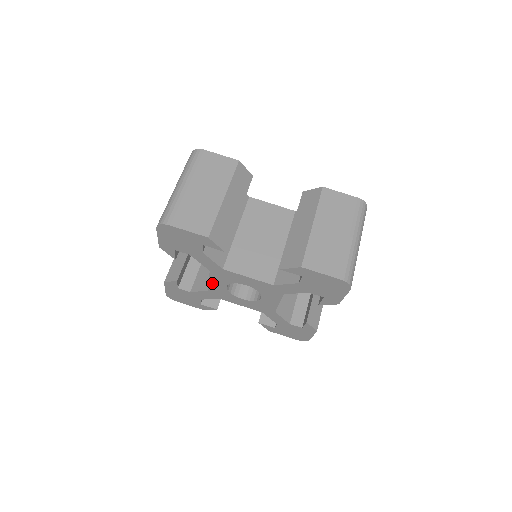
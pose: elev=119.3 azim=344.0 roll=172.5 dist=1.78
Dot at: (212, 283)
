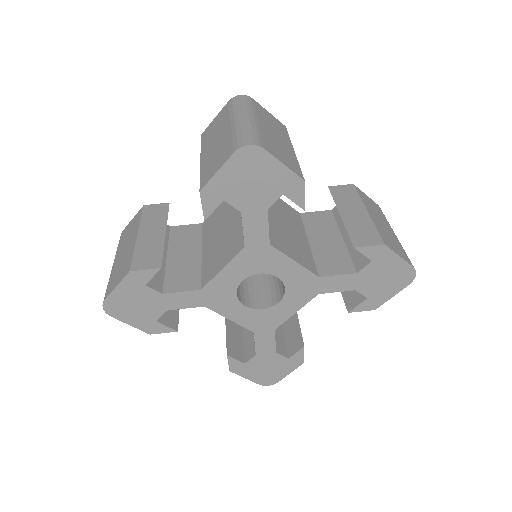
Dot at: (235, 319)
